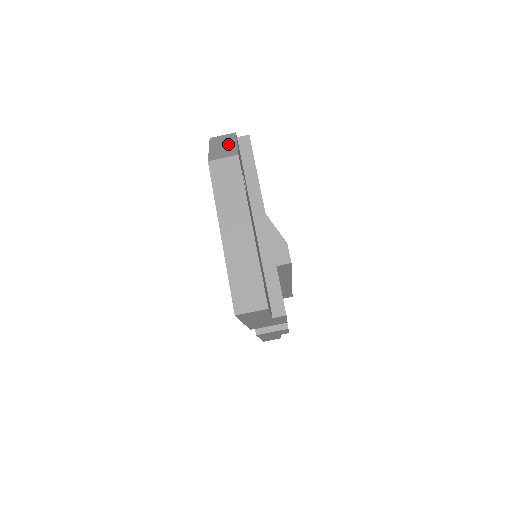
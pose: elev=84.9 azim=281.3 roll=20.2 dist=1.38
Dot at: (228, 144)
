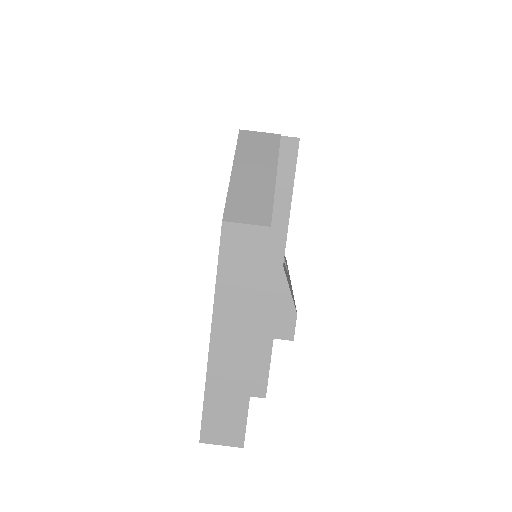
Dot at: (262, 174)
